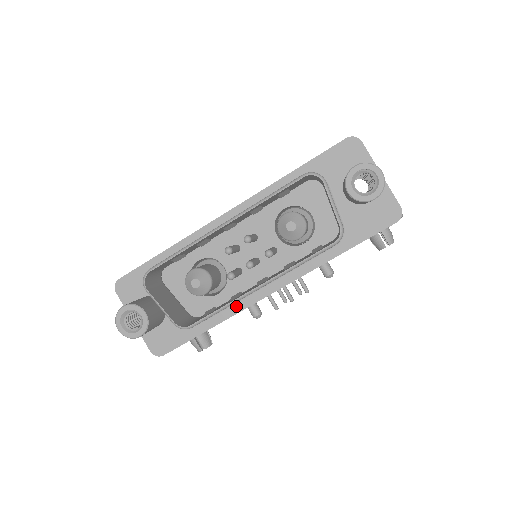
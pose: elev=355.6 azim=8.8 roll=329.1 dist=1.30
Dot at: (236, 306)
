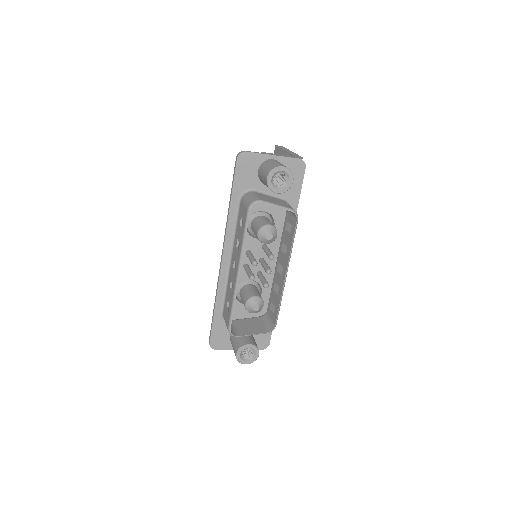
Dot at: occluded
